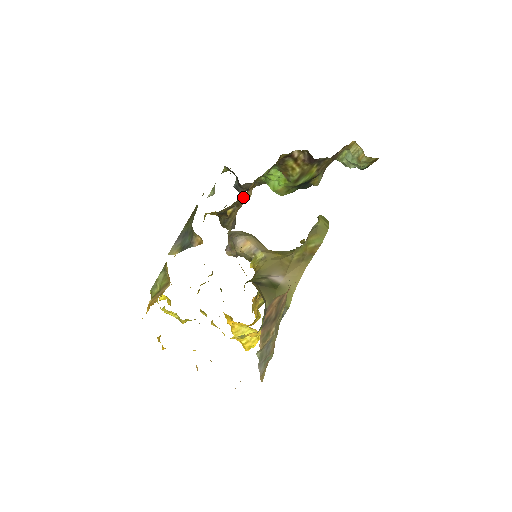
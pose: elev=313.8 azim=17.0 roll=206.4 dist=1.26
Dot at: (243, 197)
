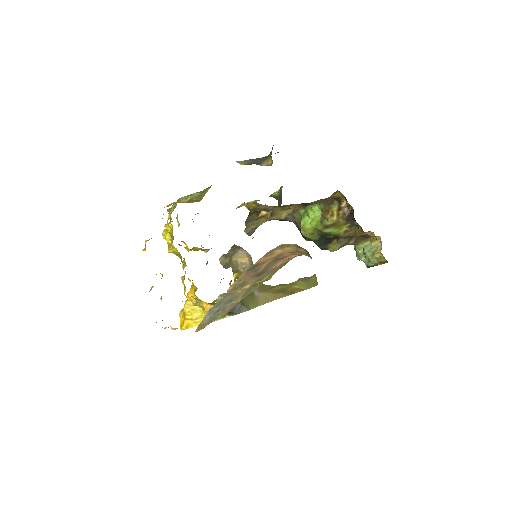
Dot at: (281, 211)
